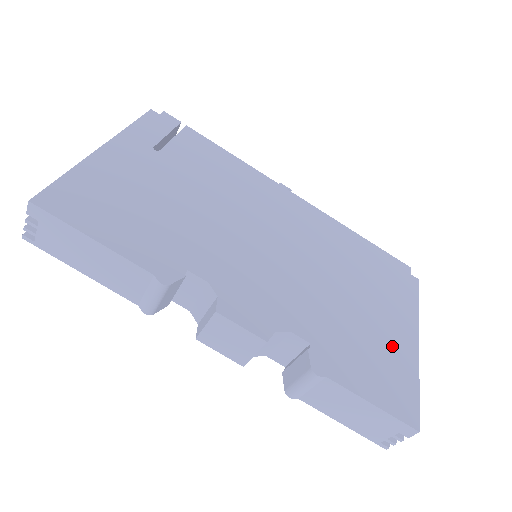
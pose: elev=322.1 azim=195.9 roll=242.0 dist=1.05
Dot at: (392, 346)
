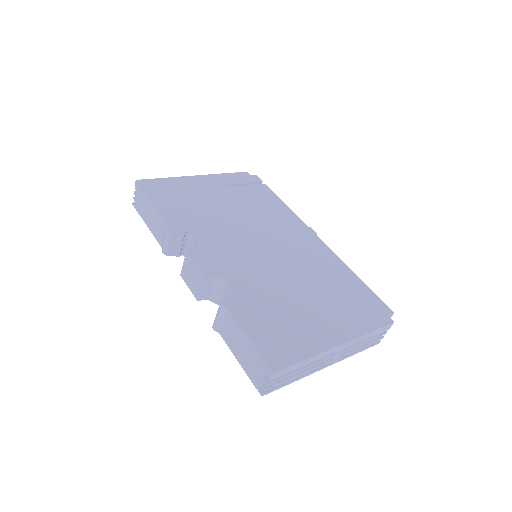
Dot at: (308, 330)
